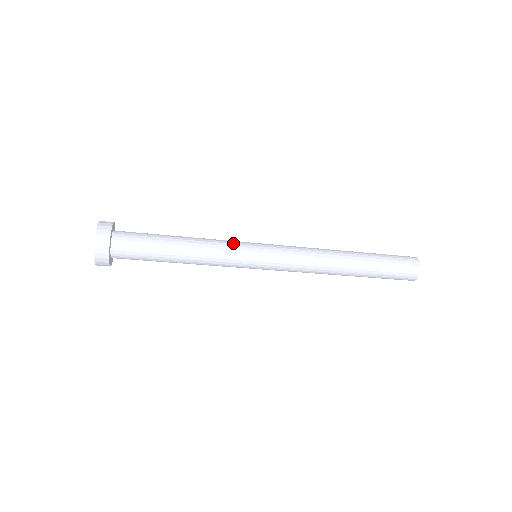
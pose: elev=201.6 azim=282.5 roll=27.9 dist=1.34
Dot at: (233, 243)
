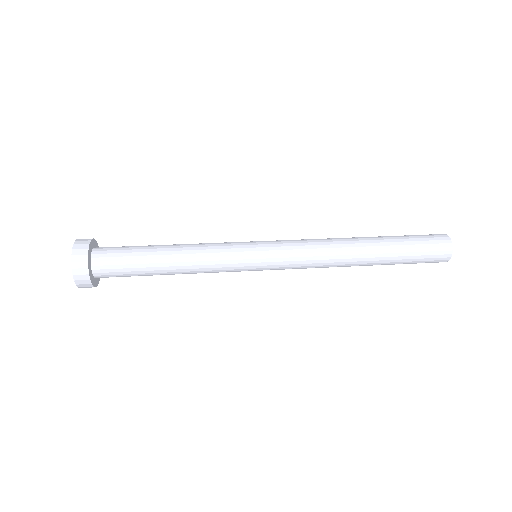
Dot at: (228, 259)
